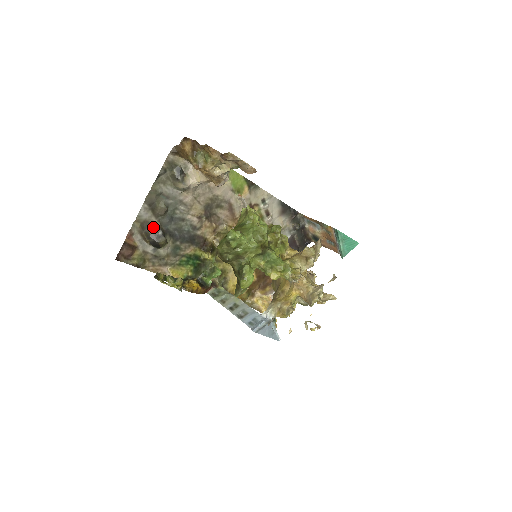
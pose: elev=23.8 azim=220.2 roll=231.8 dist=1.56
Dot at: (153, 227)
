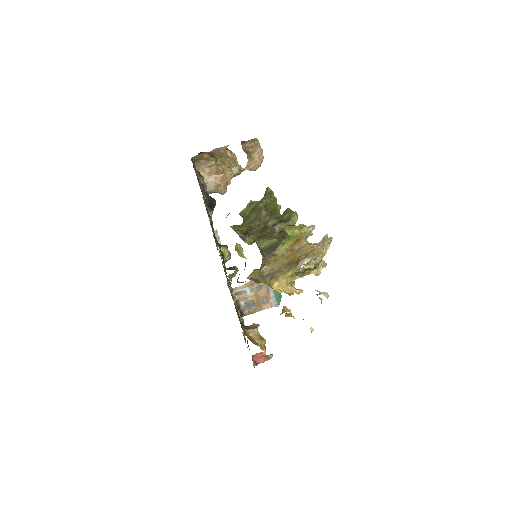
Dot at: (205, 190)
